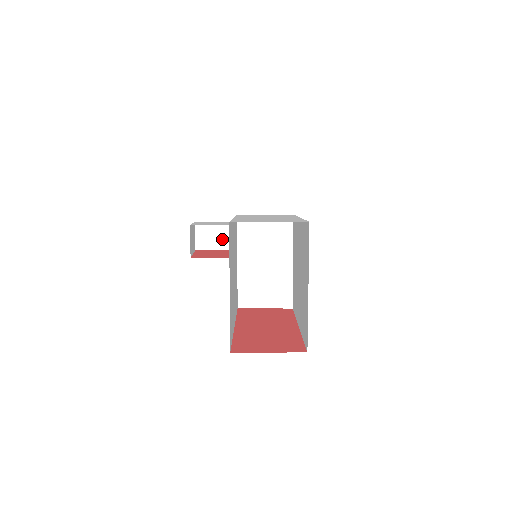
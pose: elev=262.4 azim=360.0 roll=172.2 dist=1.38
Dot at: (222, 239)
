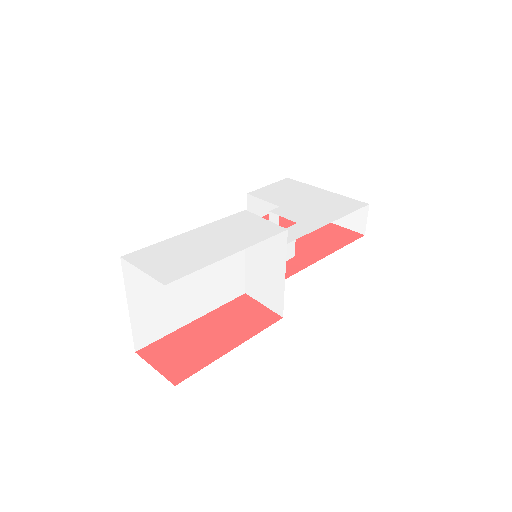
Dot at: occluded
